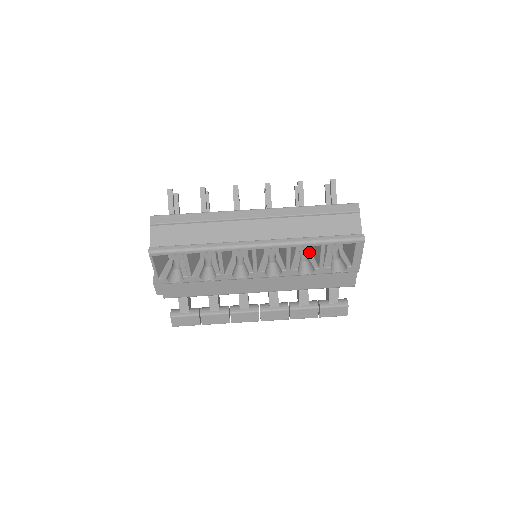
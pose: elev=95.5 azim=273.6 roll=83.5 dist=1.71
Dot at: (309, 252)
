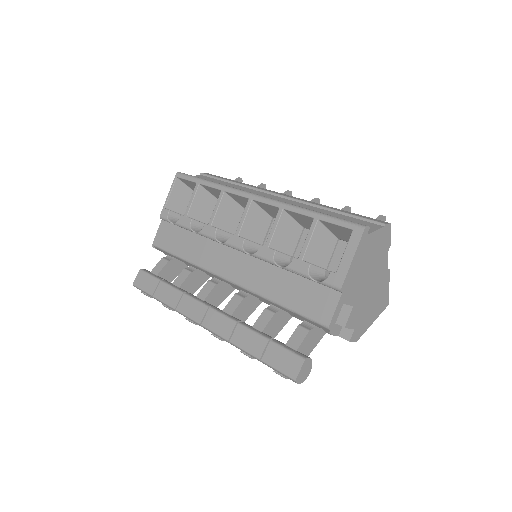
Dot at: occluded
